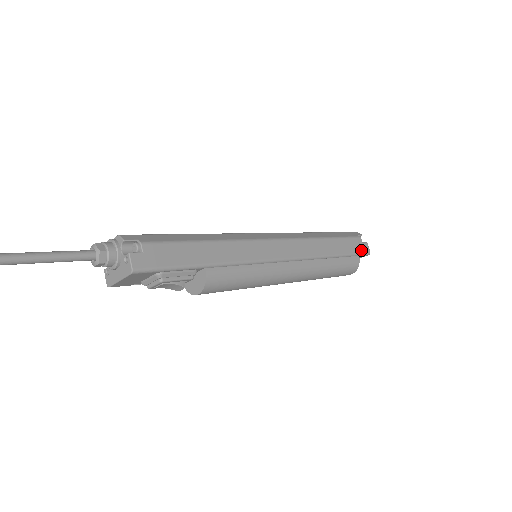
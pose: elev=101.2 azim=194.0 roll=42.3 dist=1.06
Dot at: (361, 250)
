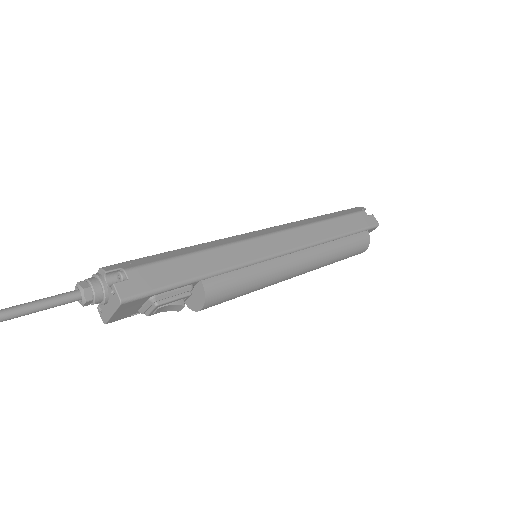
Dot at: (368, 224)
